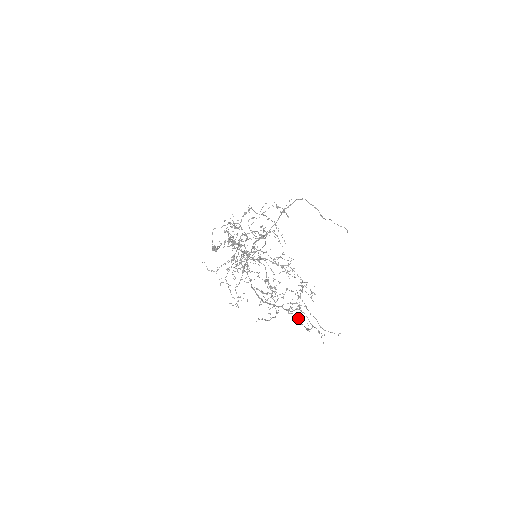
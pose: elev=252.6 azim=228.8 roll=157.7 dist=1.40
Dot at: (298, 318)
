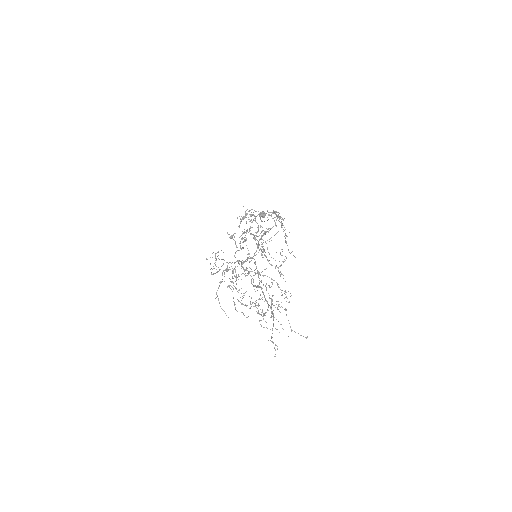
Dot at: (273, 324)
